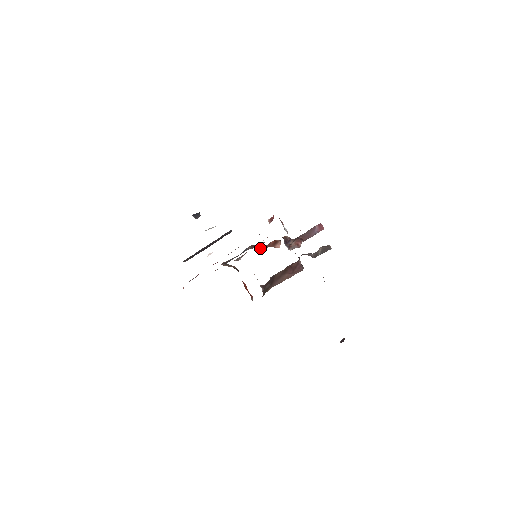
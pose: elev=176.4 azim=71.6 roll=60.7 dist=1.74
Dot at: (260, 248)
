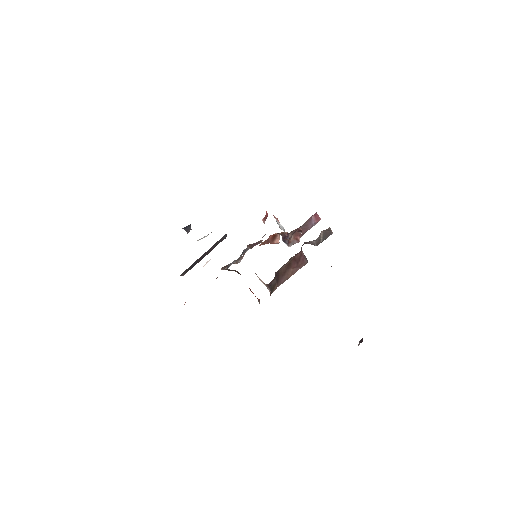
Dot at: (259, 245)
